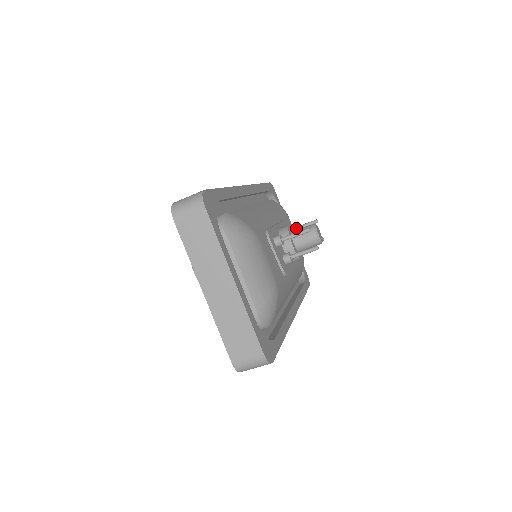
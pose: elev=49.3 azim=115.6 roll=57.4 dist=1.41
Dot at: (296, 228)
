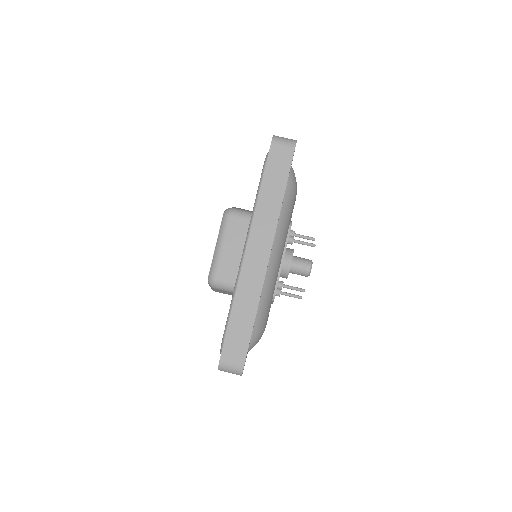
Dot at: (283, 292)
